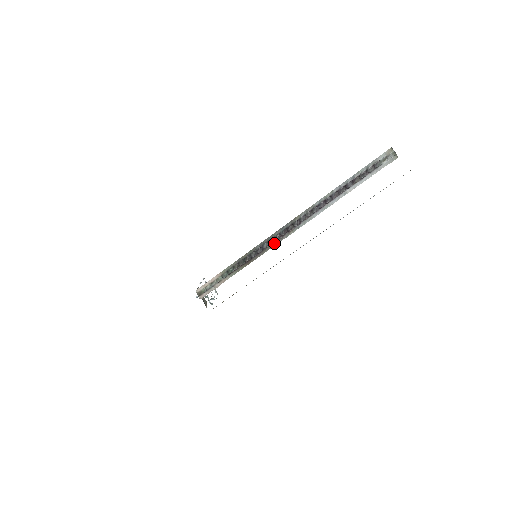
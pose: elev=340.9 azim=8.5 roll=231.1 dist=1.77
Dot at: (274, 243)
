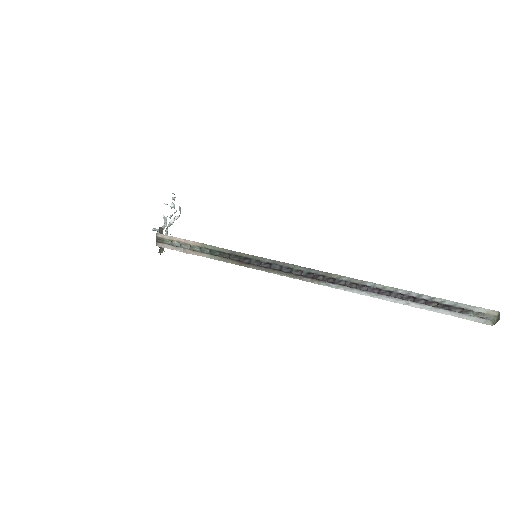
Dot at: (287, 273)
